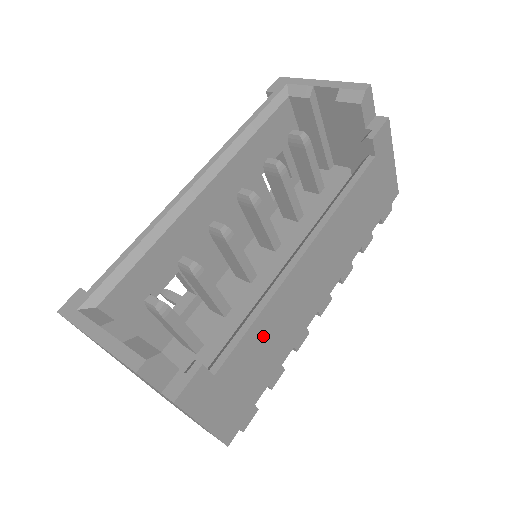
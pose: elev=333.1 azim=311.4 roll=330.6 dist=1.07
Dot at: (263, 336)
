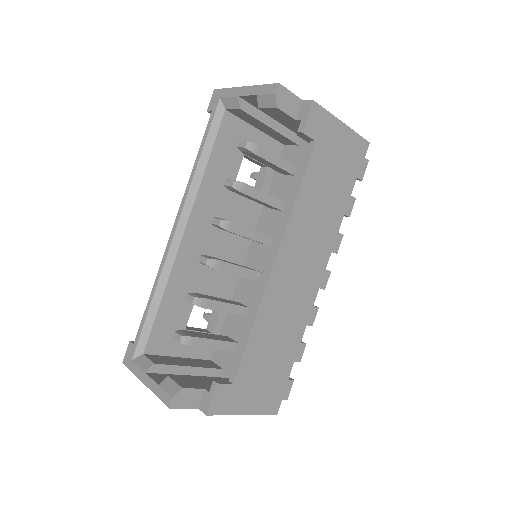
Dot at: (266, 337)
